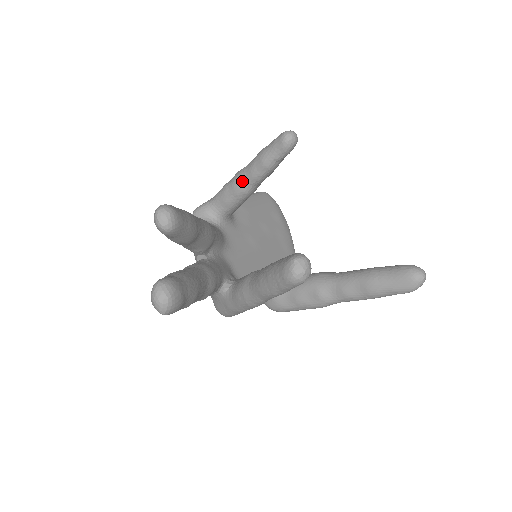
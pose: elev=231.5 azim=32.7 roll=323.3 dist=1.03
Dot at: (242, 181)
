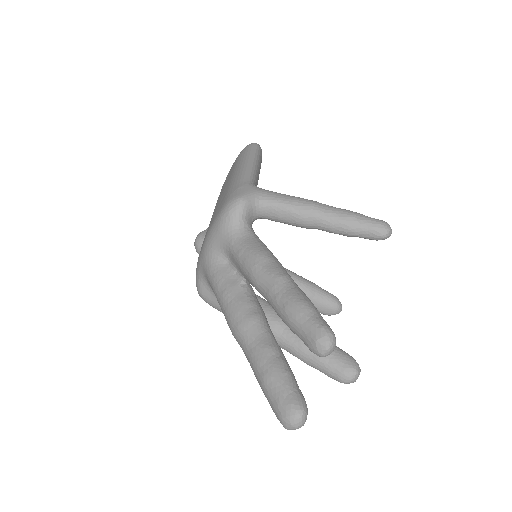
Dot at: (315, 222)
